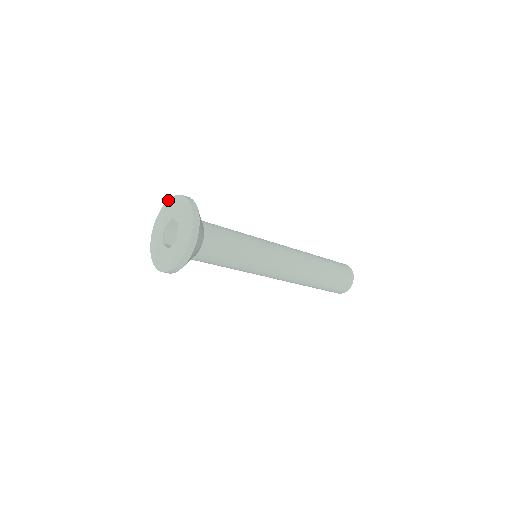
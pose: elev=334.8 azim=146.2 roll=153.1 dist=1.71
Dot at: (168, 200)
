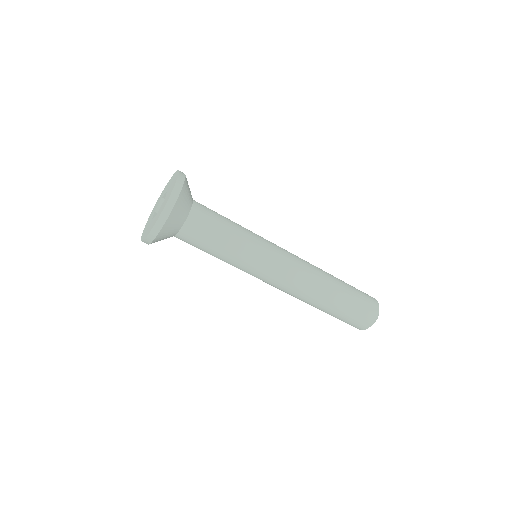
Dot at: (160, 195)
